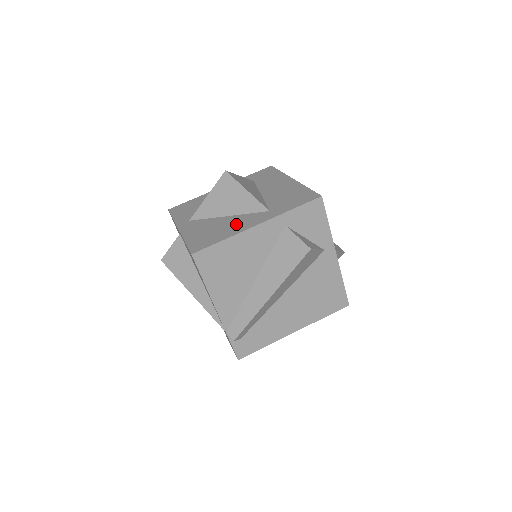
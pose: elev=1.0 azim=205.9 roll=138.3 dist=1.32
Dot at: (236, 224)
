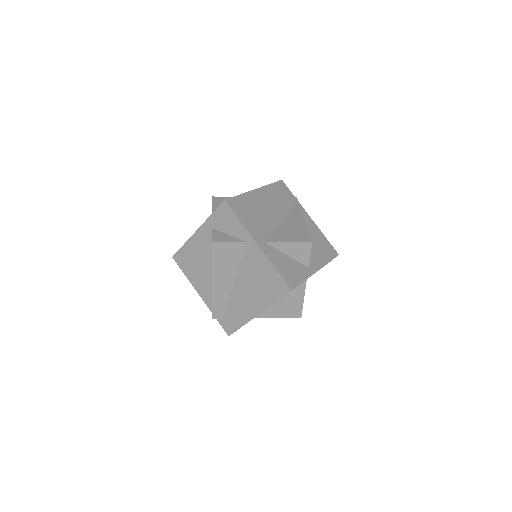
Dot at: occluded
